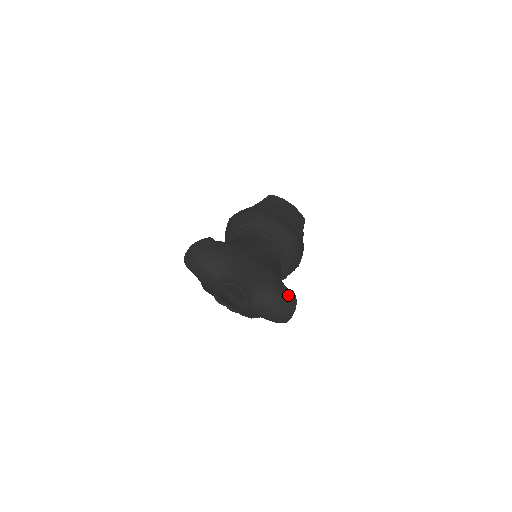
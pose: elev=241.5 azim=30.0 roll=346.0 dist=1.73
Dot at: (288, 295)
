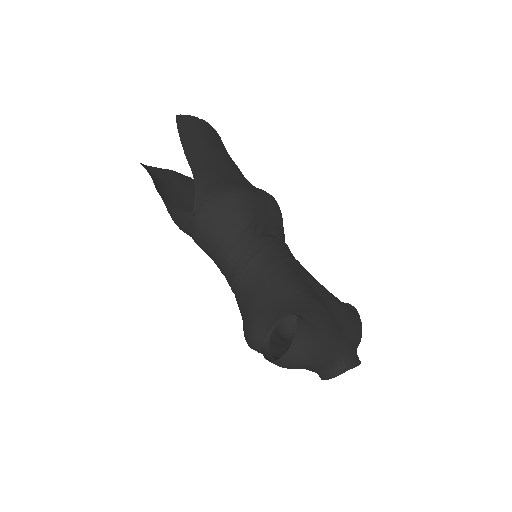
Dot at: (360, 319)
